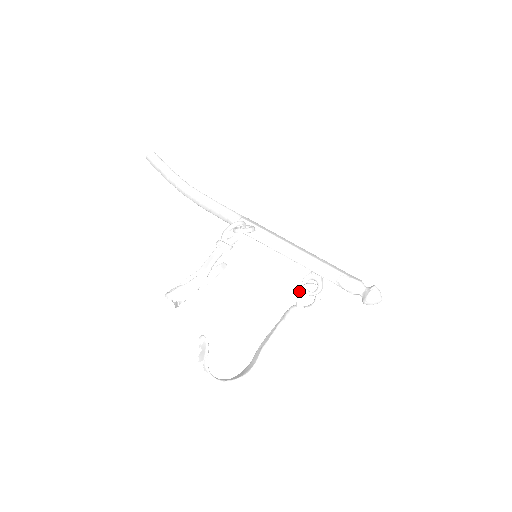
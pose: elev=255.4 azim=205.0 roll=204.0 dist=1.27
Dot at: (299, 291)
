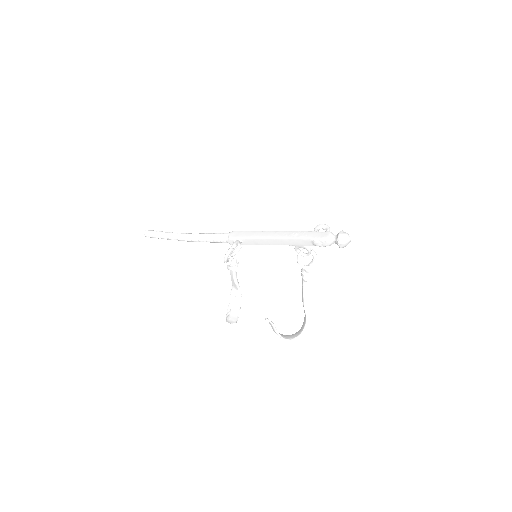
Dot at: (297, 261)
